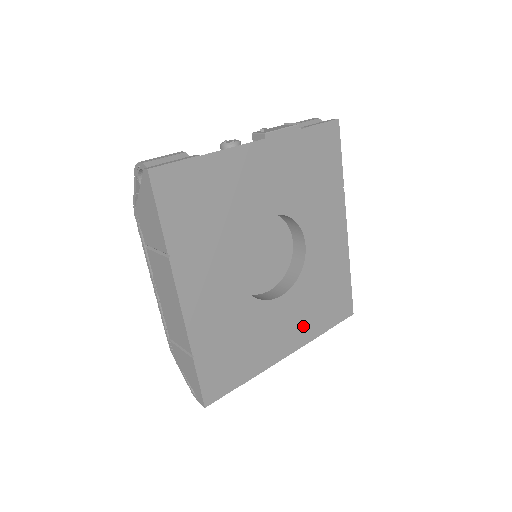
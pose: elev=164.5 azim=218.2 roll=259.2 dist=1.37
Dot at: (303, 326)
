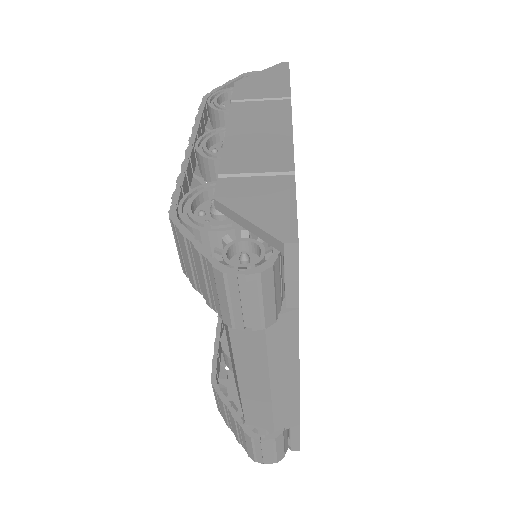
Dot at: occluded
